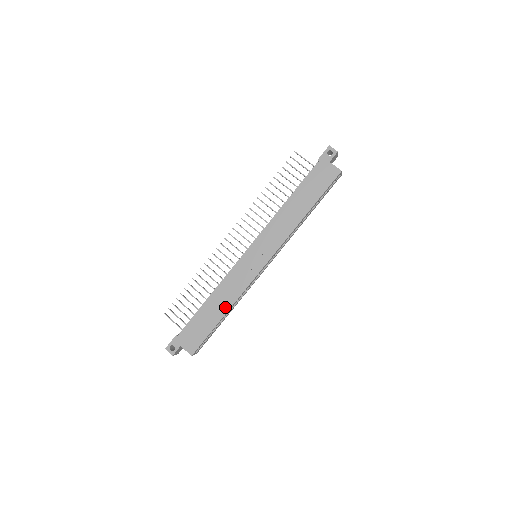
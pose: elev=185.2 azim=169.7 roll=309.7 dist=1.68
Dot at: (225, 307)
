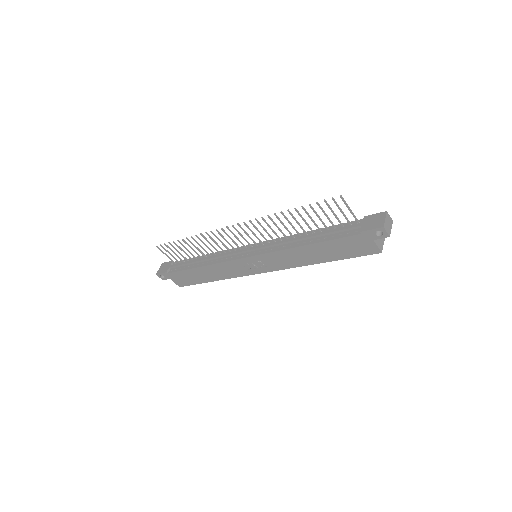
Dot at: (215, 278)
